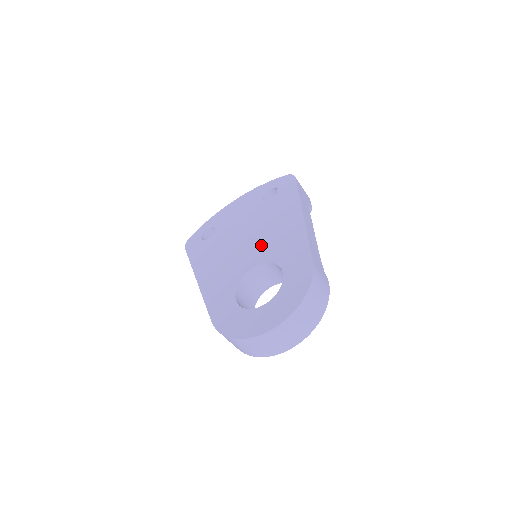
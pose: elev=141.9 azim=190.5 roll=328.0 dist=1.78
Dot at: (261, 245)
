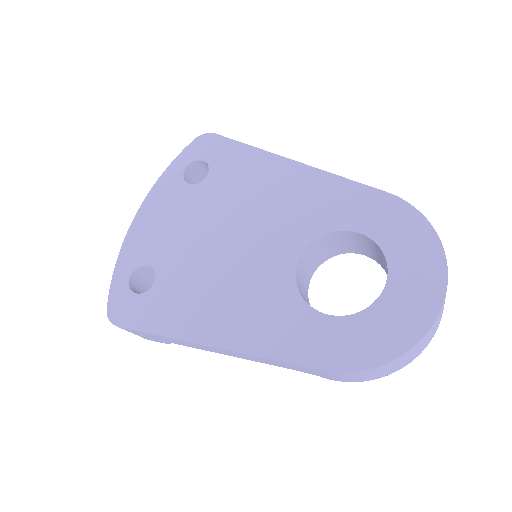
Dot at: (271, 229)
